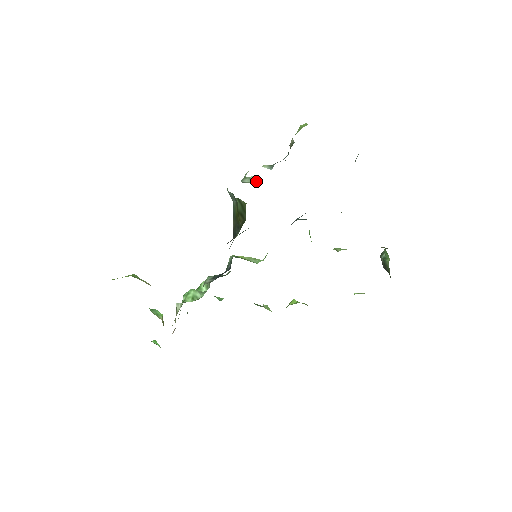
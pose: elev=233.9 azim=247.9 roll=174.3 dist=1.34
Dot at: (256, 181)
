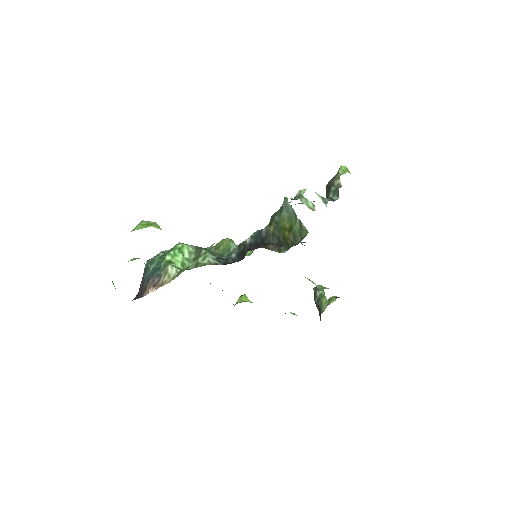
Dot at: (314, 210)
